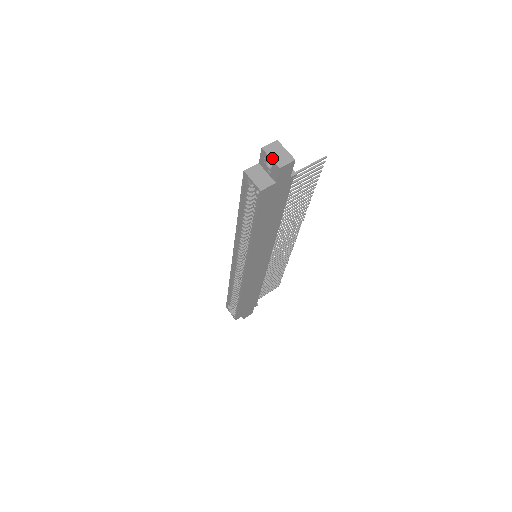
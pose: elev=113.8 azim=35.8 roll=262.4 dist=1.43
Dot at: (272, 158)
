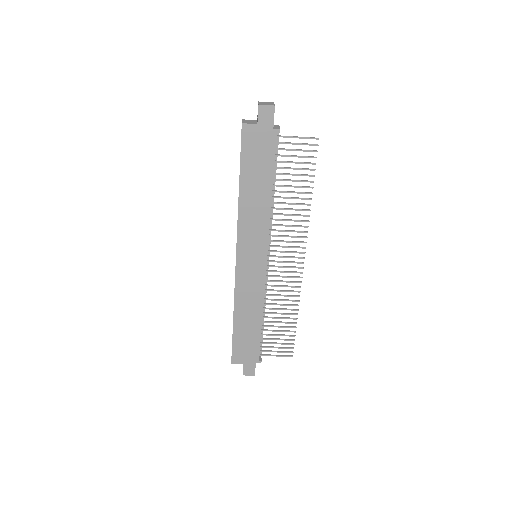
Dot at: (259, 103)
